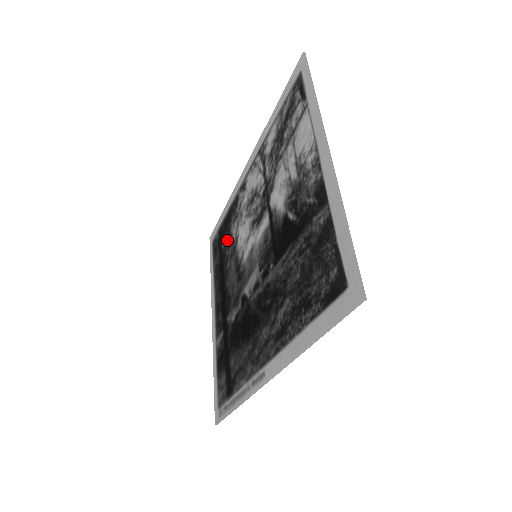
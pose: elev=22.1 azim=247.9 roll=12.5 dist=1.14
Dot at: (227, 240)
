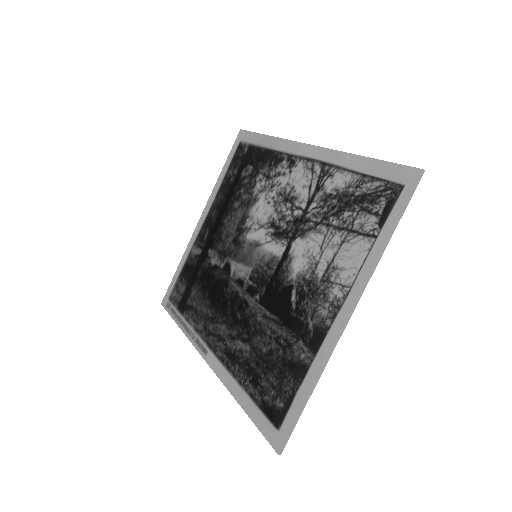
Dot at: (249, 178)
